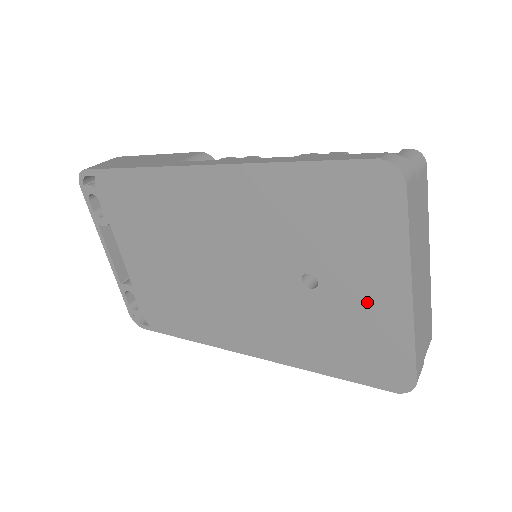
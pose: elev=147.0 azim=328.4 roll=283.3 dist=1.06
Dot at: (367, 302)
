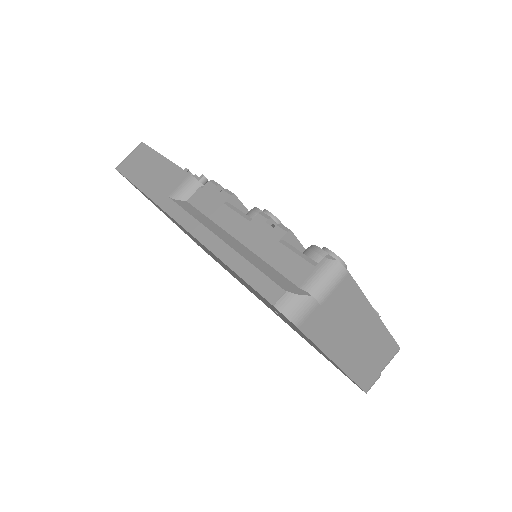
Dot at: occluded
